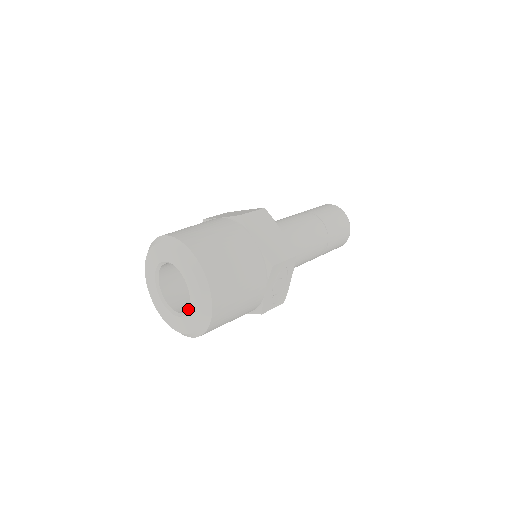
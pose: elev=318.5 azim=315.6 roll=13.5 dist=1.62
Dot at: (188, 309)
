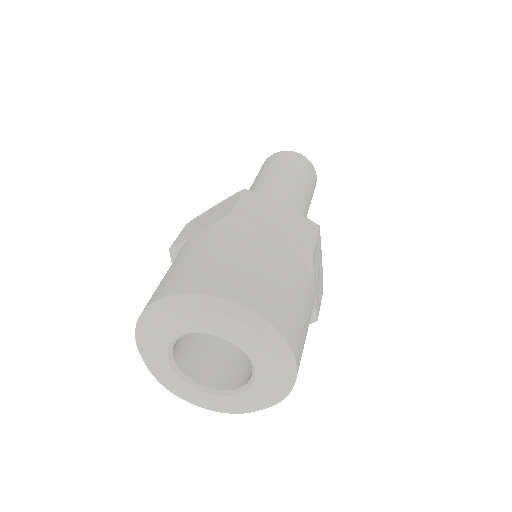
Dot at: (252, 377)
